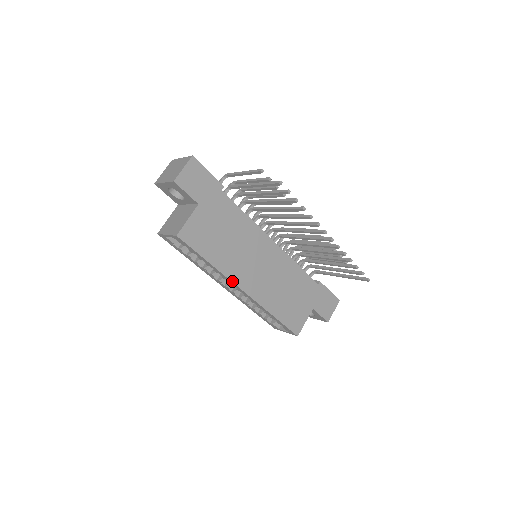
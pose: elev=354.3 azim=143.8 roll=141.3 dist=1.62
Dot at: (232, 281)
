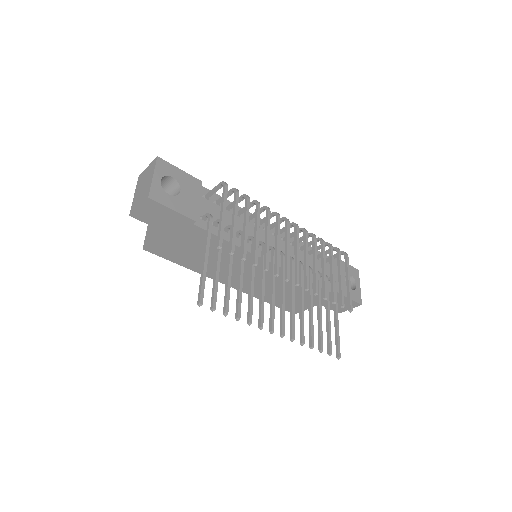
Dot at: occluded
